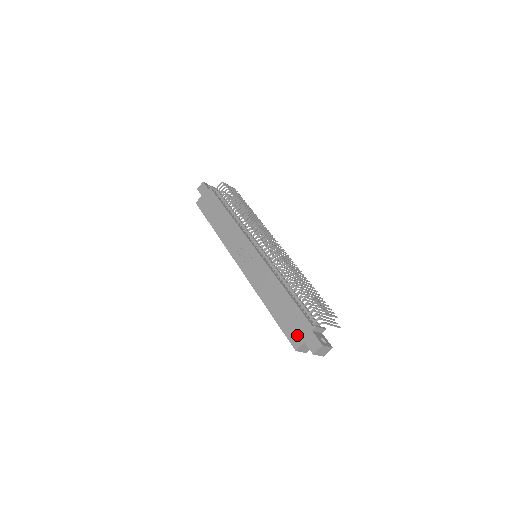
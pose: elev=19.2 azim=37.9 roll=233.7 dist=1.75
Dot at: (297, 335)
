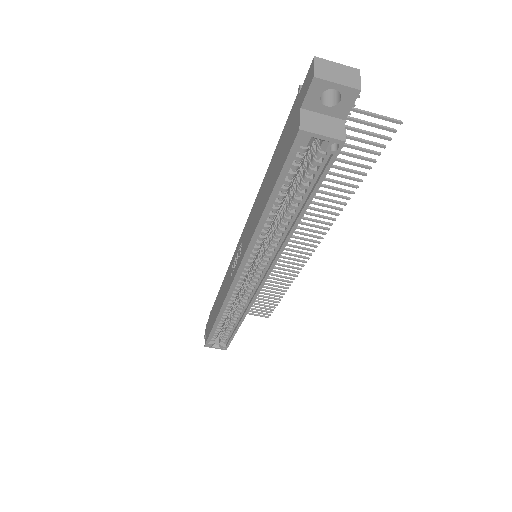
Dot at: (291, 131)
